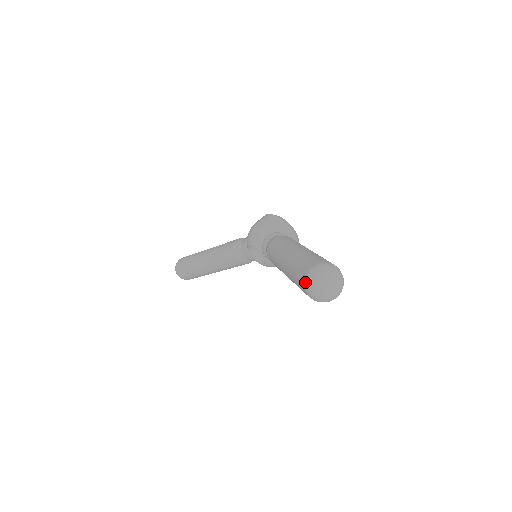
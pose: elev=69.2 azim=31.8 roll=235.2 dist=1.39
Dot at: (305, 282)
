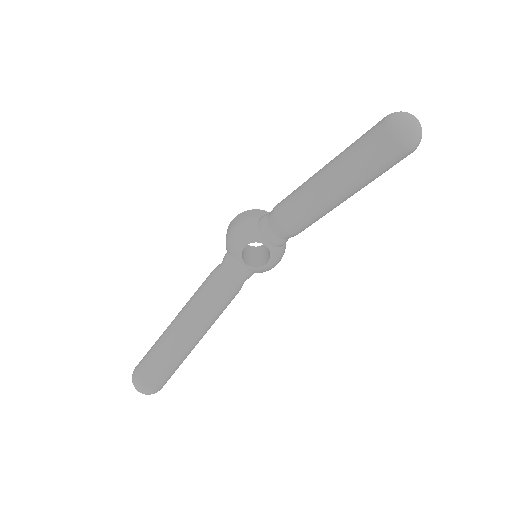
Dot at: (393, 131)
